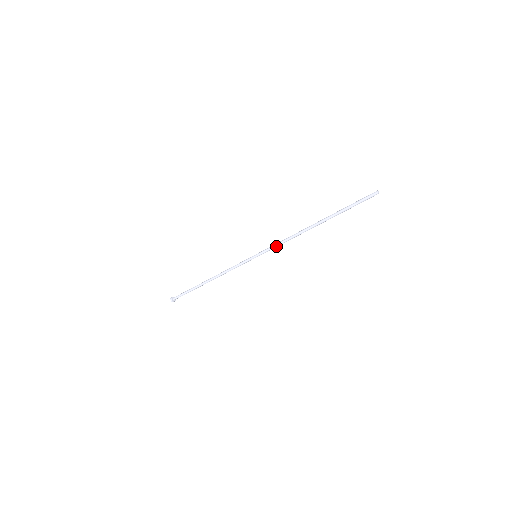
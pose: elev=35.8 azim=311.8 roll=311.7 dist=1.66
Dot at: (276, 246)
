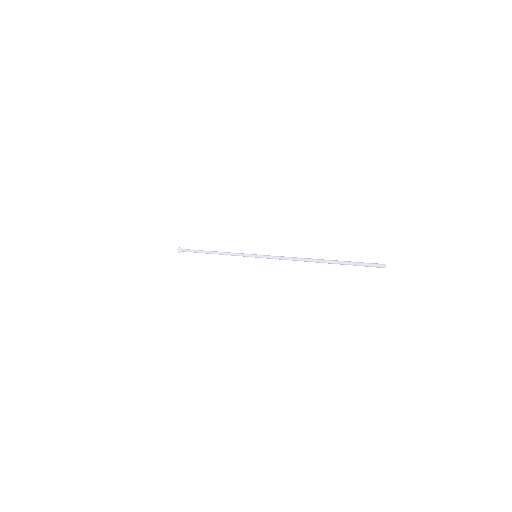
Dot at: occluded
